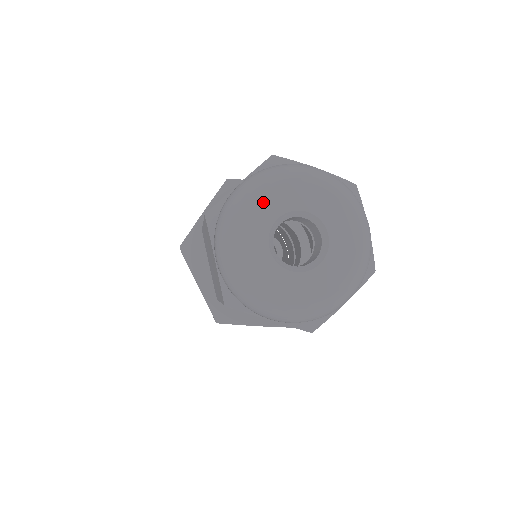
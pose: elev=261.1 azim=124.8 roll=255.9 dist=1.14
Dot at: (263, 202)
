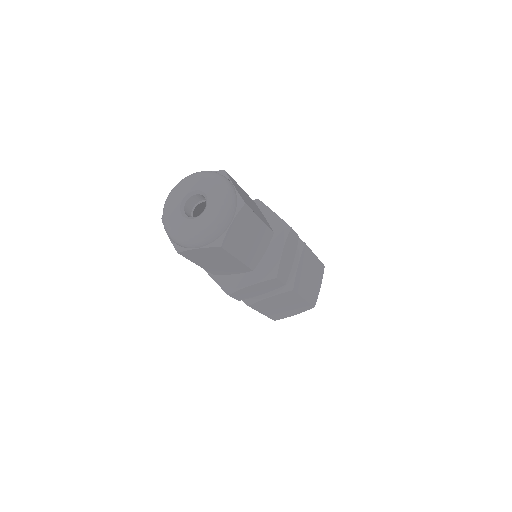
Dot at: (195, 181)
